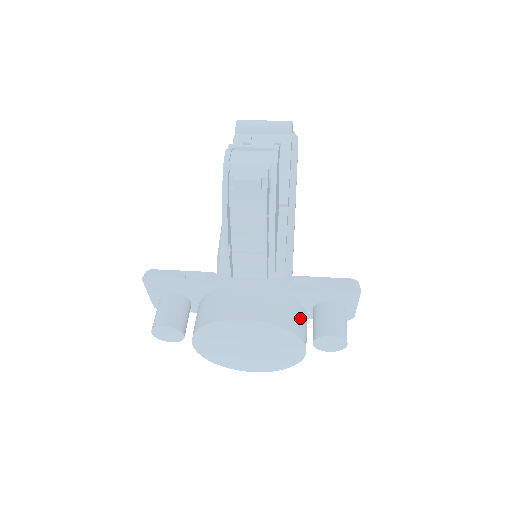
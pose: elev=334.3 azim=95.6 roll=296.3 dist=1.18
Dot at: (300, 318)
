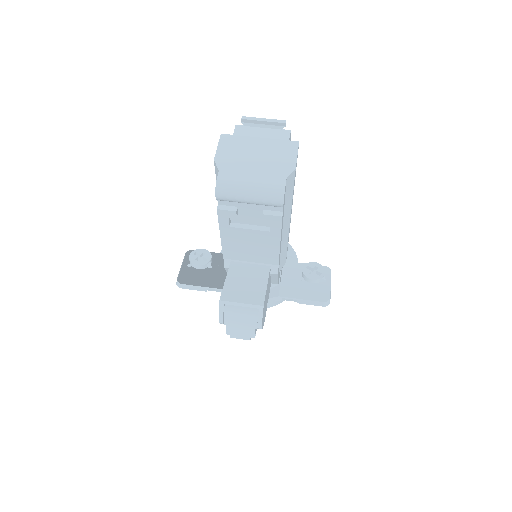
Dot at: occluded
